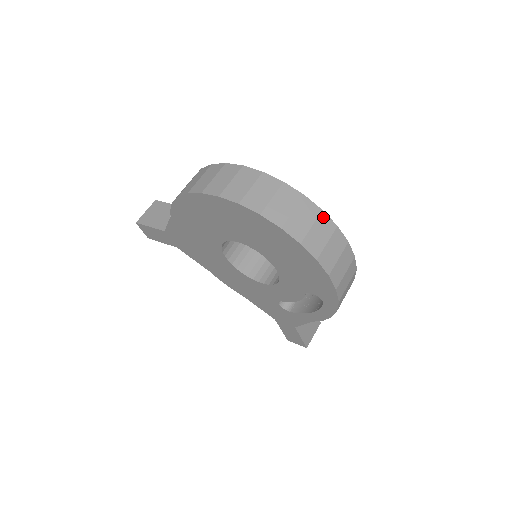
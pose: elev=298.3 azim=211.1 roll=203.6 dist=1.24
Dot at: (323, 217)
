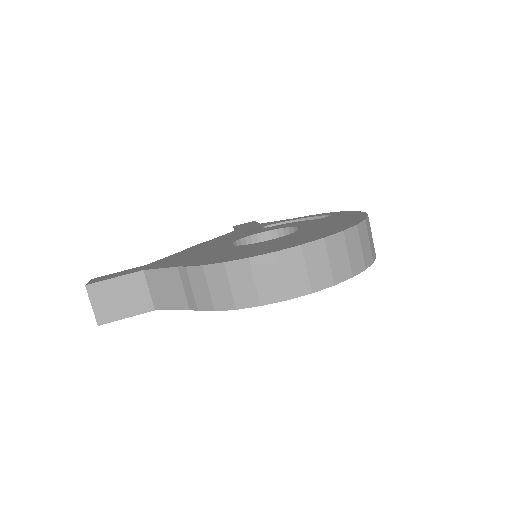
Dot at: (367, 224)
